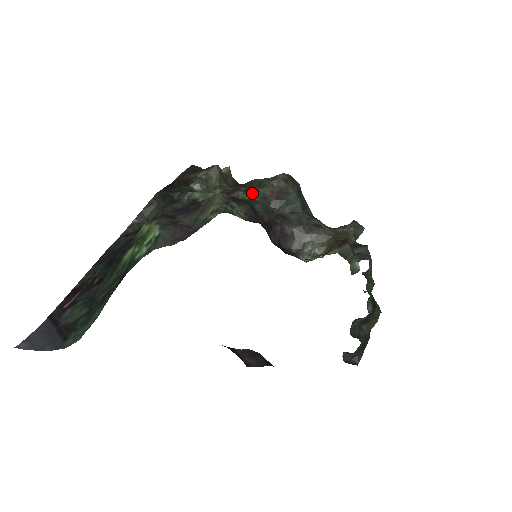
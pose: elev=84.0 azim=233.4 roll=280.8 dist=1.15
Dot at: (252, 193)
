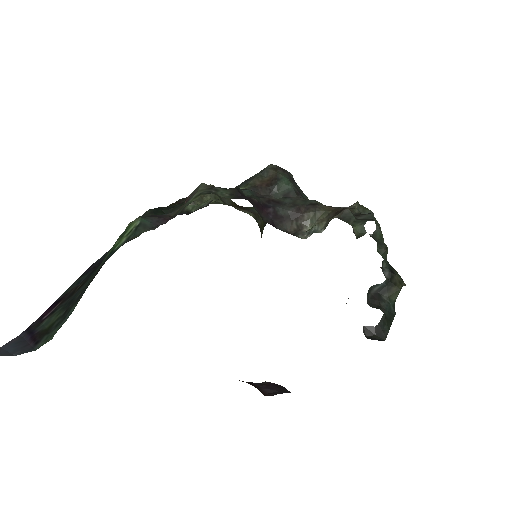
Dot at: (241, 187)
